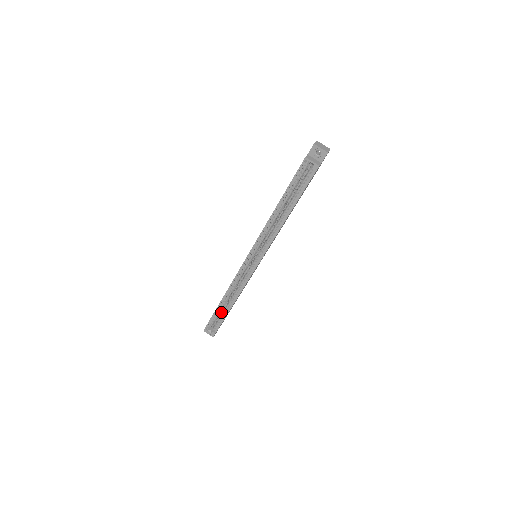
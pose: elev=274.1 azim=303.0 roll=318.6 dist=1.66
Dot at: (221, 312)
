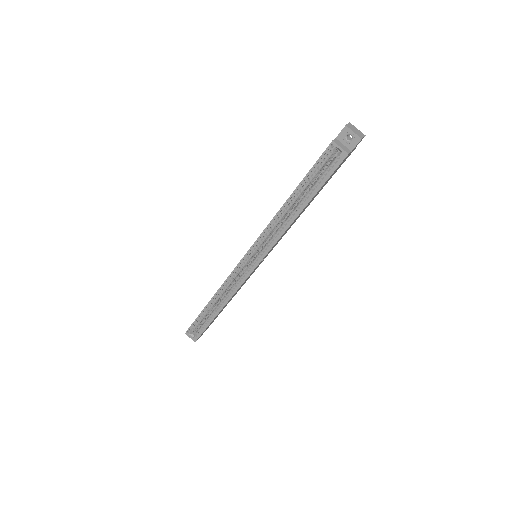
Dot at: (208, 315)
